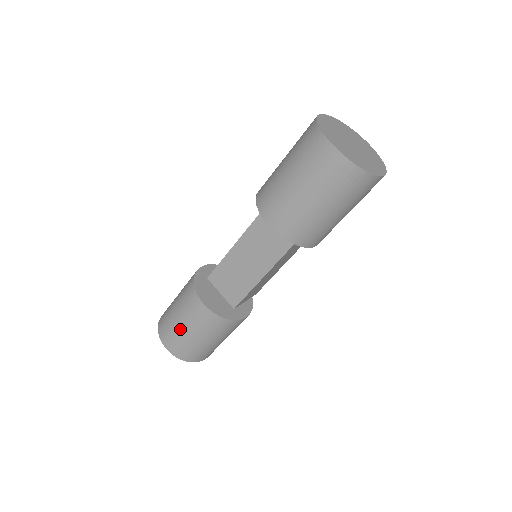
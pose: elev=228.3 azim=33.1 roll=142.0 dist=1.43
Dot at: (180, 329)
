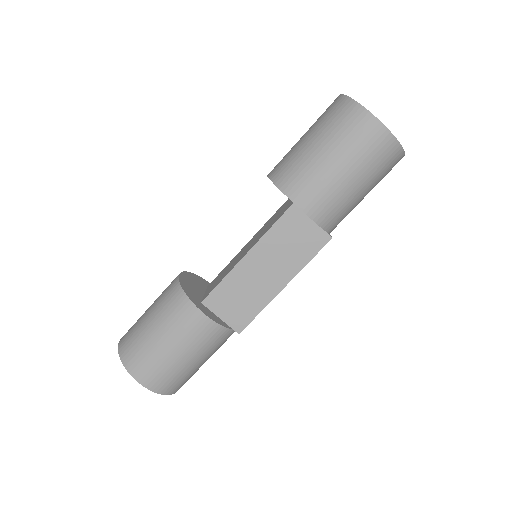
Dot at: (145, 311)
